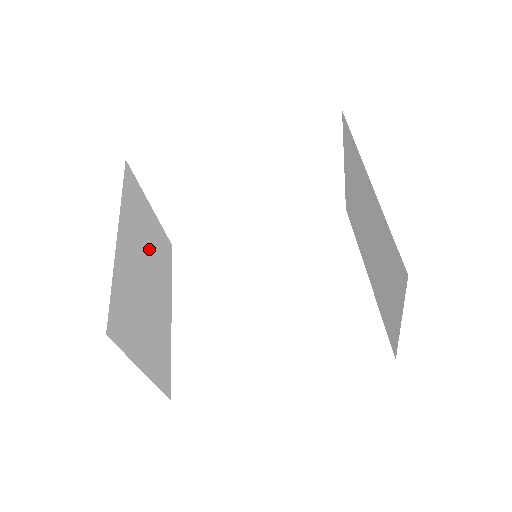
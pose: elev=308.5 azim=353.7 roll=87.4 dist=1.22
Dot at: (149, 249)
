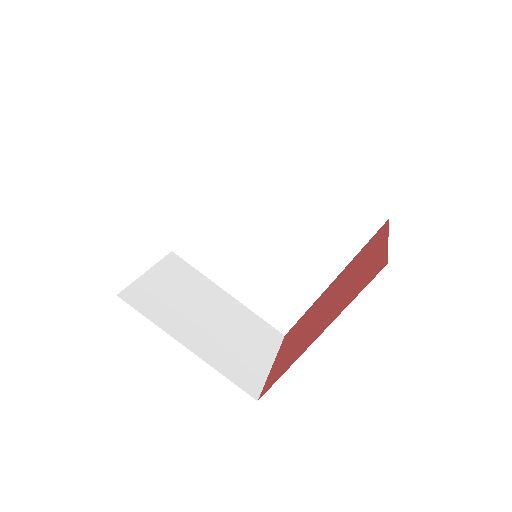
Dot at: (186, 300)
